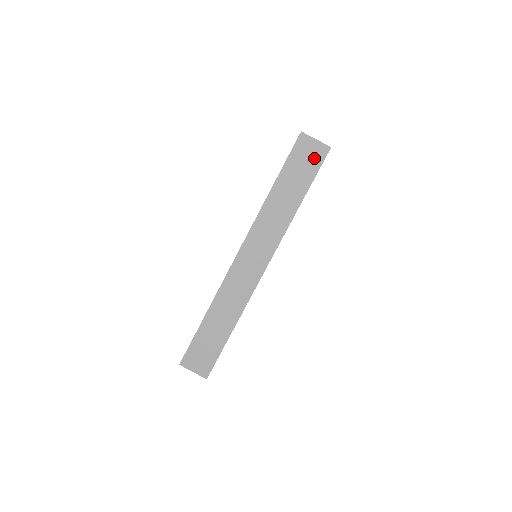
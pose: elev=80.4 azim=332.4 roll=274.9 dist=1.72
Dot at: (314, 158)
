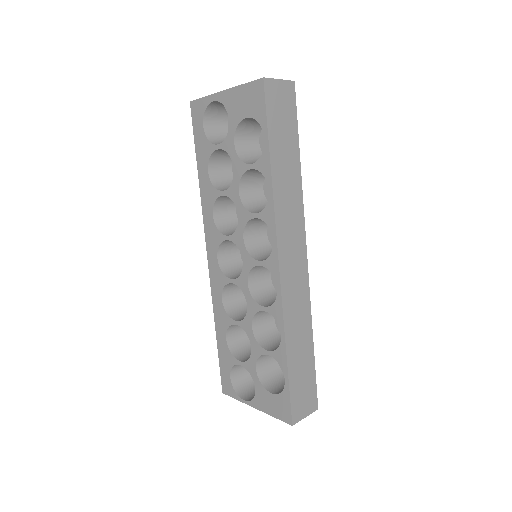
Dot at: (287, 103)
